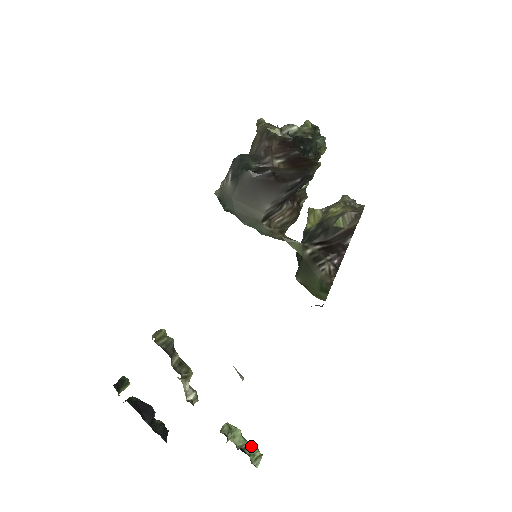
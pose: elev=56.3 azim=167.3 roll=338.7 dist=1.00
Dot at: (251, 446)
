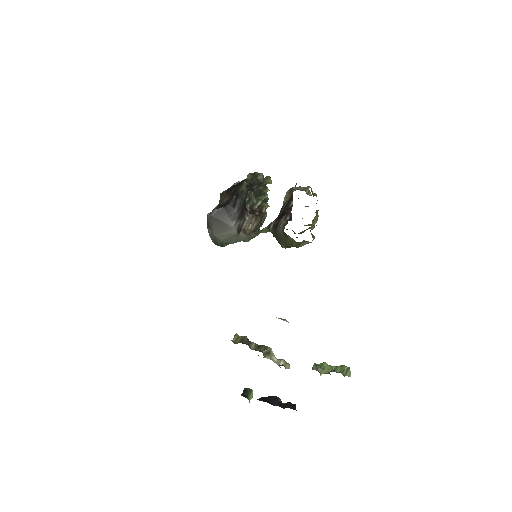
Dot at: (338, 367)
